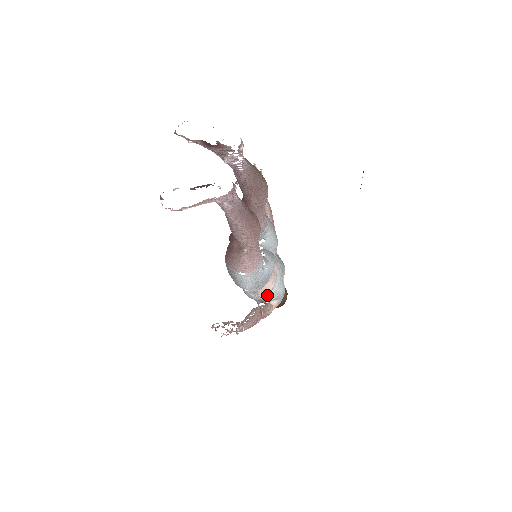
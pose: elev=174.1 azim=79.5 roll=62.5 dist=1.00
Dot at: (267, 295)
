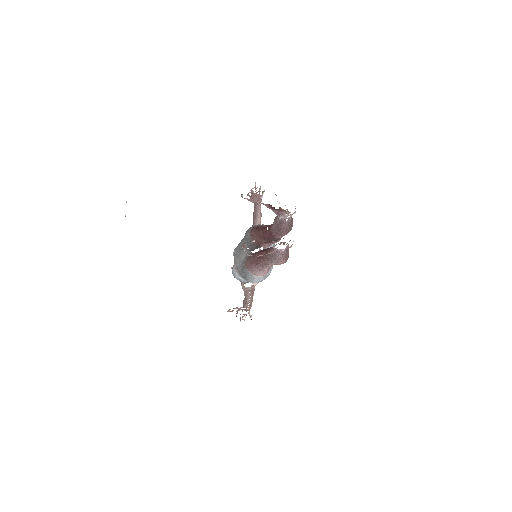
Dot at: occluded
